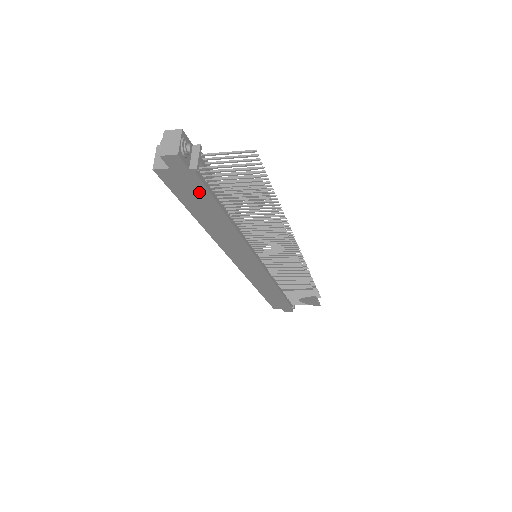
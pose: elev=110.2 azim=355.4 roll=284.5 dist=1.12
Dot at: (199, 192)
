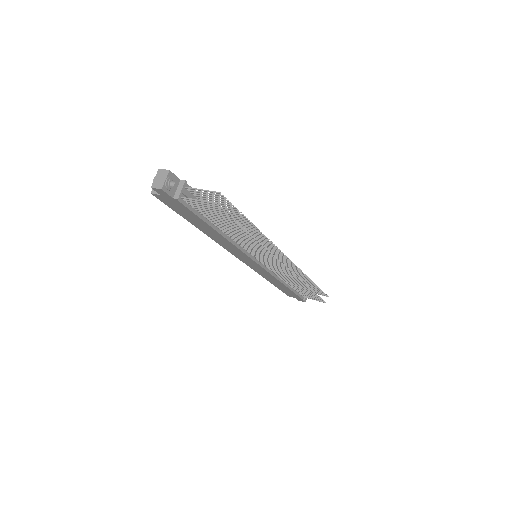
Dot at: (187, 211)
